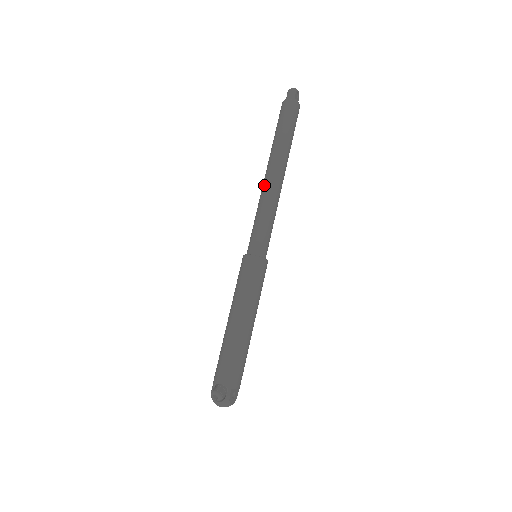
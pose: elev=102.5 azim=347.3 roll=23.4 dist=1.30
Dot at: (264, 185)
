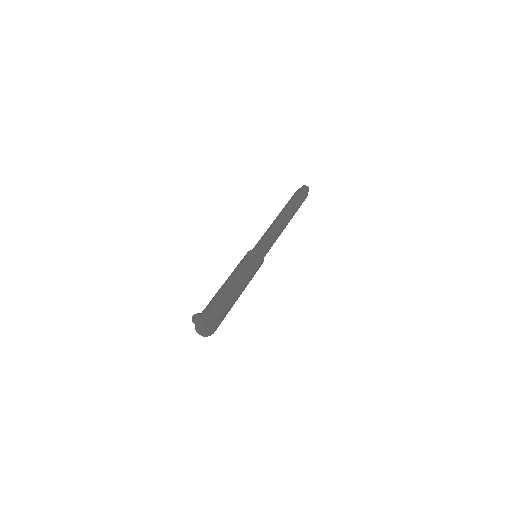
Dot at: occluded
